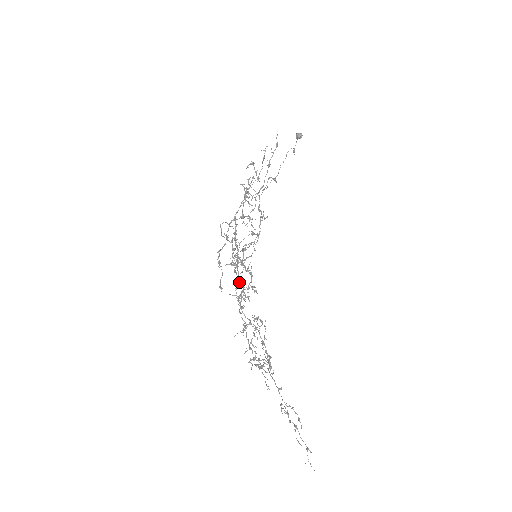
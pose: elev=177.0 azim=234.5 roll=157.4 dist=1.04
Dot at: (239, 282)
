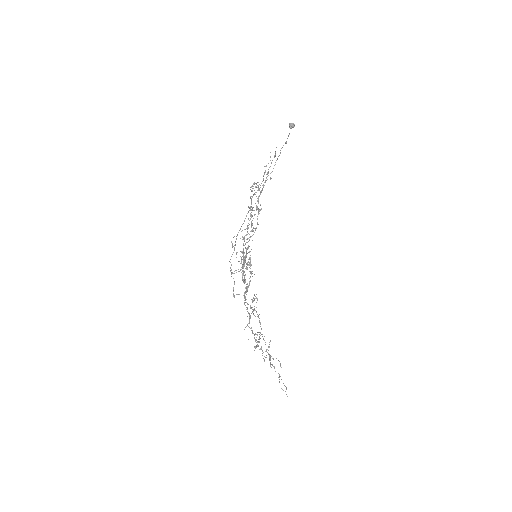
Dot at: occluded
